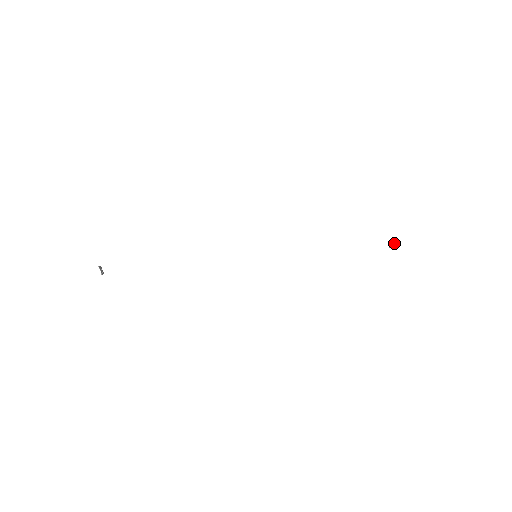
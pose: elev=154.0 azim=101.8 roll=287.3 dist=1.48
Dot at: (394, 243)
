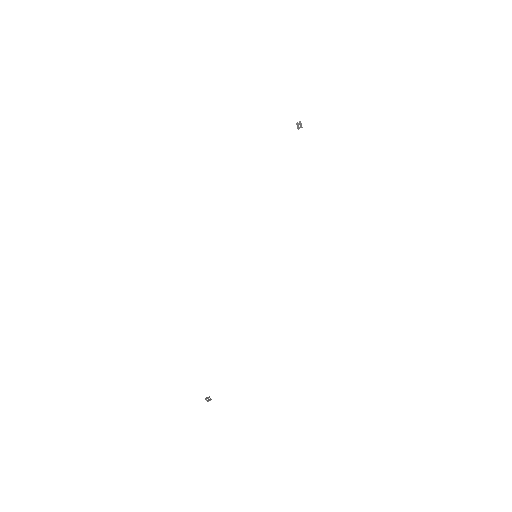
Dot at: (301, 125)
